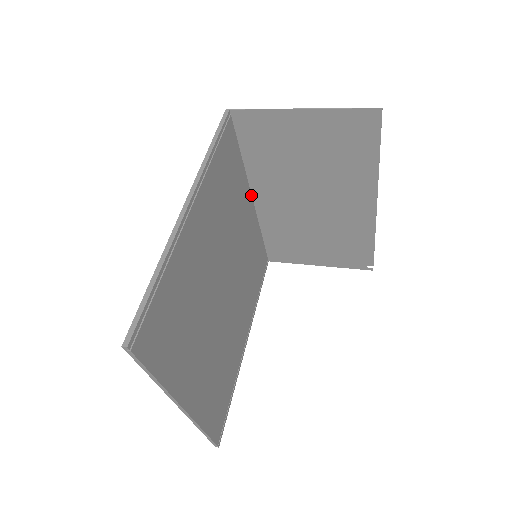
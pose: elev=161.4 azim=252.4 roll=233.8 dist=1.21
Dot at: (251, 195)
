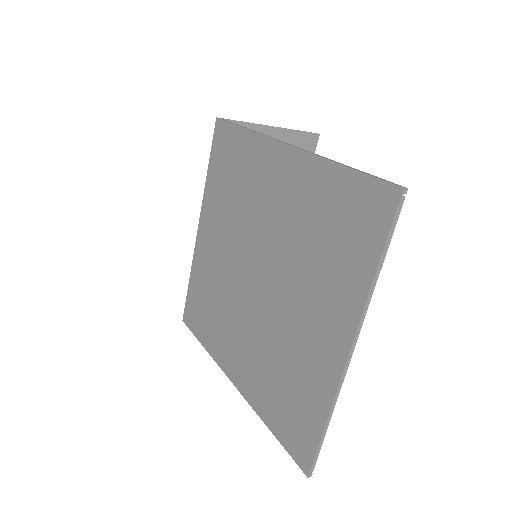
Dot at: occluded
